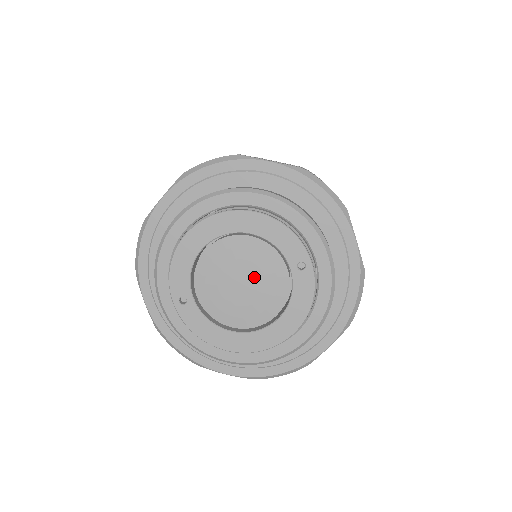
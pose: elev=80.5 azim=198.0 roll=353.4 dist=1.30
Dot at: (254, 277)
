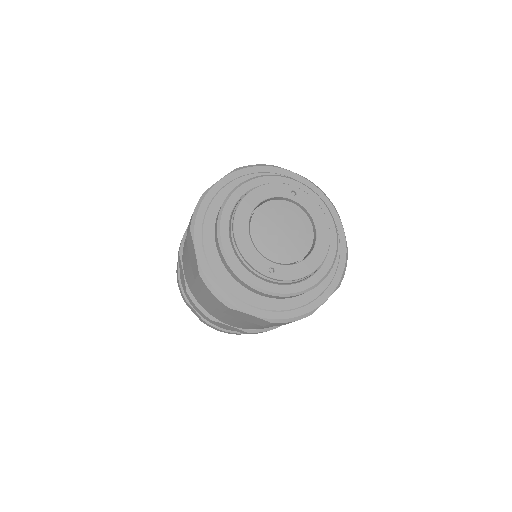
Dot at: (284, 221)
